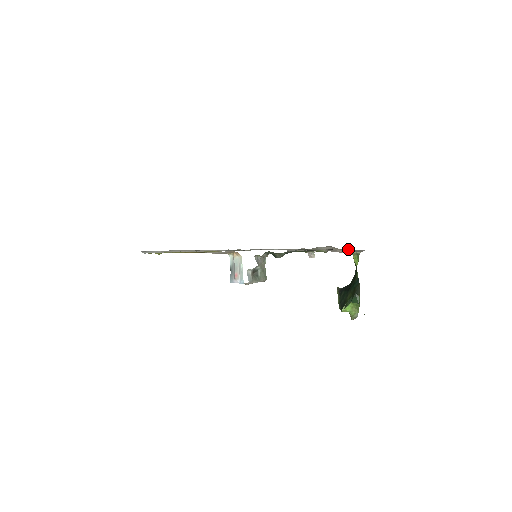
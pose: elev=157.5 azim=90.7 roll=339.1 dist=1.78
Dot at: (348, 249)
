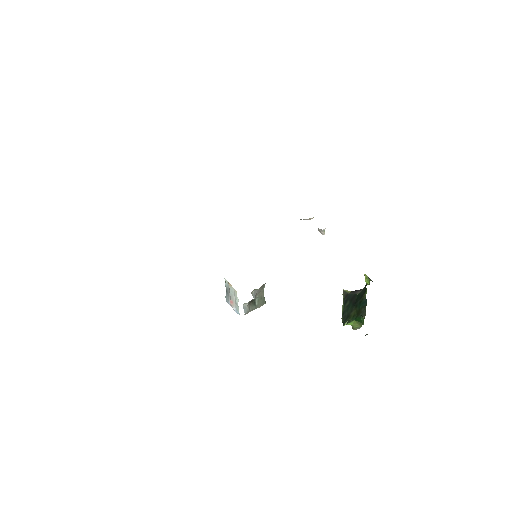
Dot at: occluded
